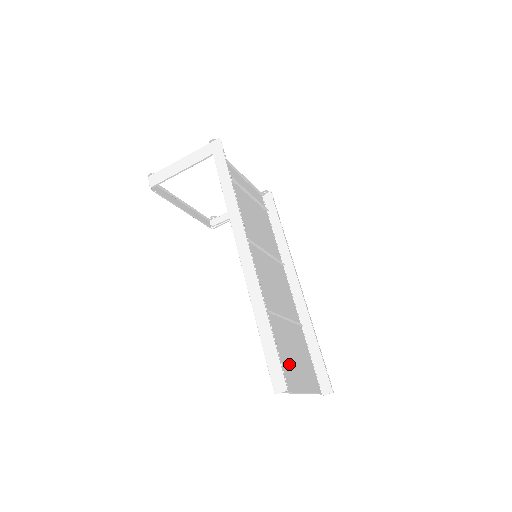
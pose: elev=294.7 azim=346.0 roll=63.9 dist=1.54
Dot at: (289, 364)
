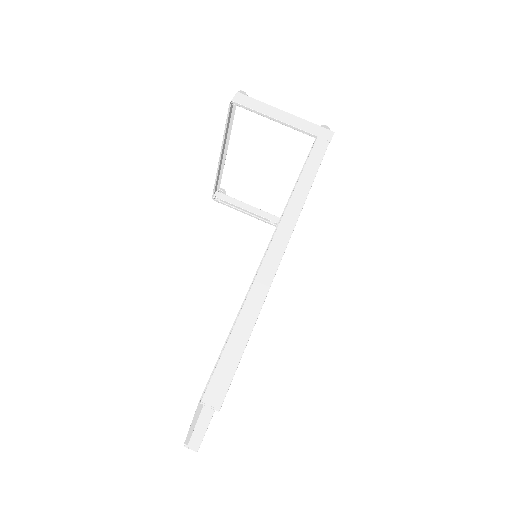
Dot at: occluded
